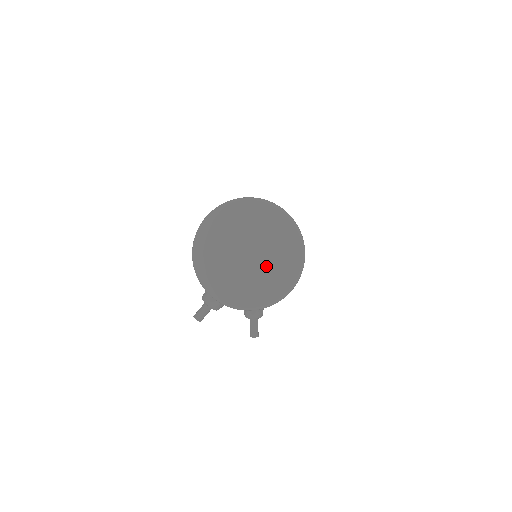
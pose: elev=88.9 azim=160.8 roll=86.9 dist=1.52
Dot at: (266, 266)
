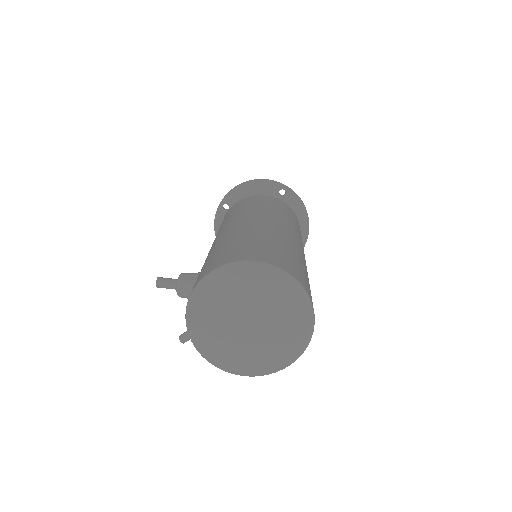
Dot at: (250, 345)
